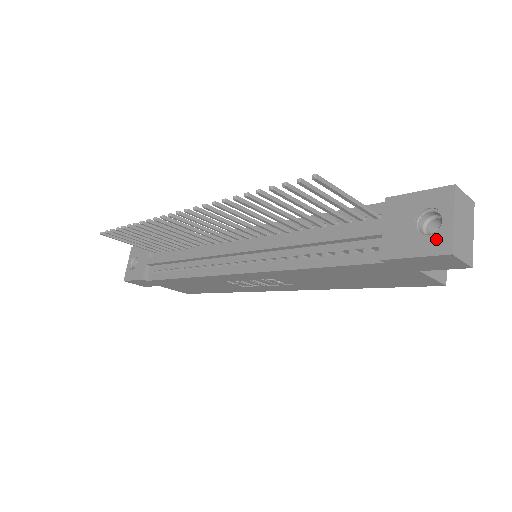
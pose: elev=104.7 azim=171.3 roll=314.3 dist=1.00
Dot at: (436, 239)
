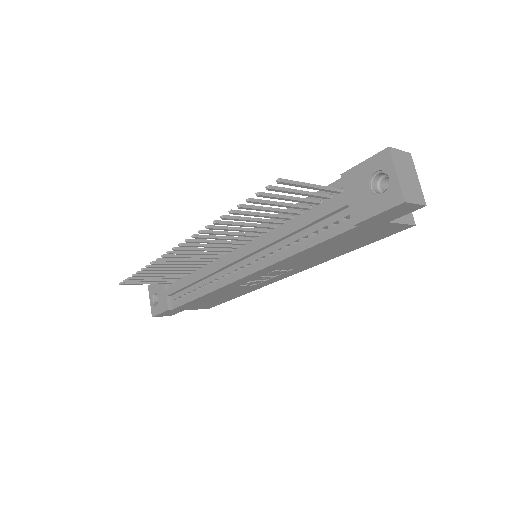
Dot at: (389, 194)
